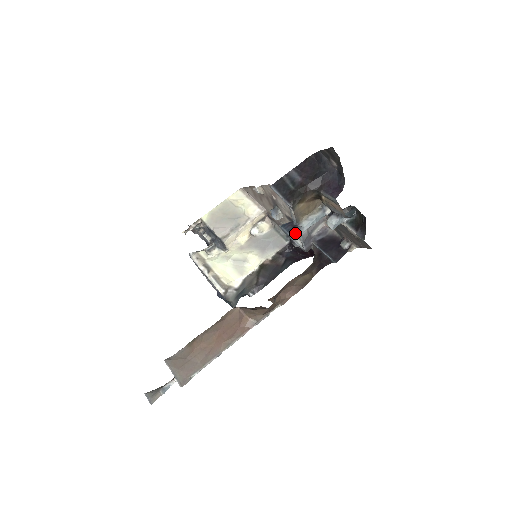
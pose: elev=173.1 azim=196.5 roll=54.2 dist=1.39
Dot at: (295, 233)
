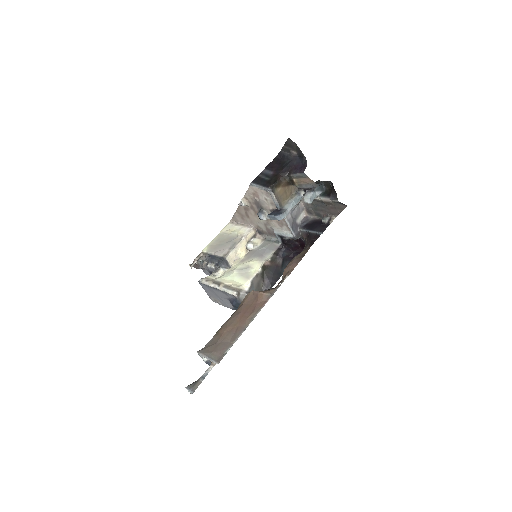
Dot at: (281, 214)
